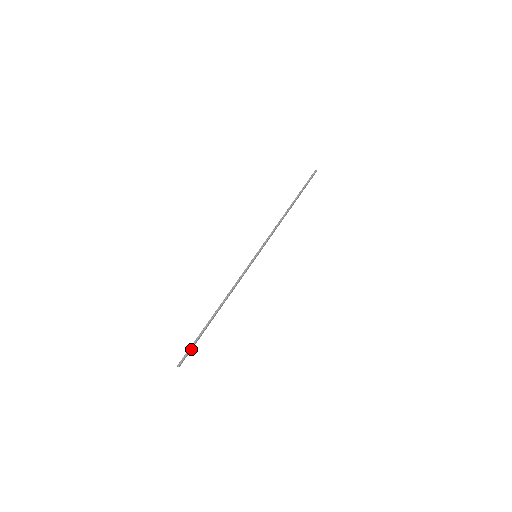
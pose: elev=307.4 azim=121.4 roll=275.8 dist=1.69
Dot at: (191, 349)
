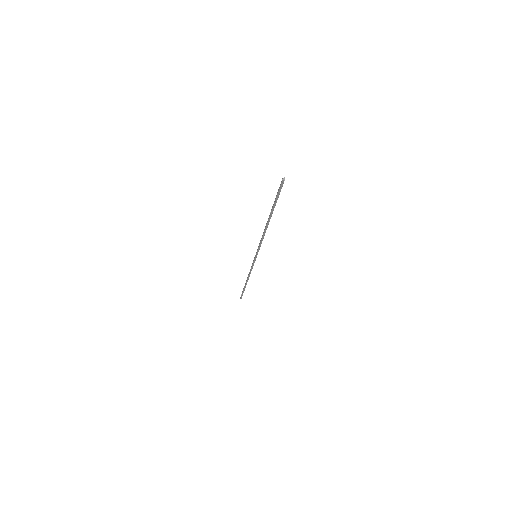
Dot at: occluded
